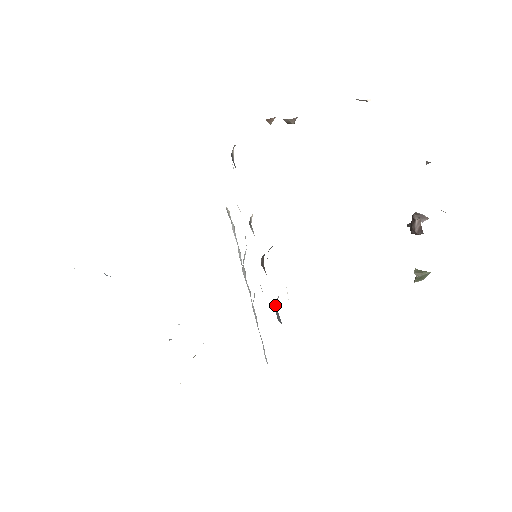
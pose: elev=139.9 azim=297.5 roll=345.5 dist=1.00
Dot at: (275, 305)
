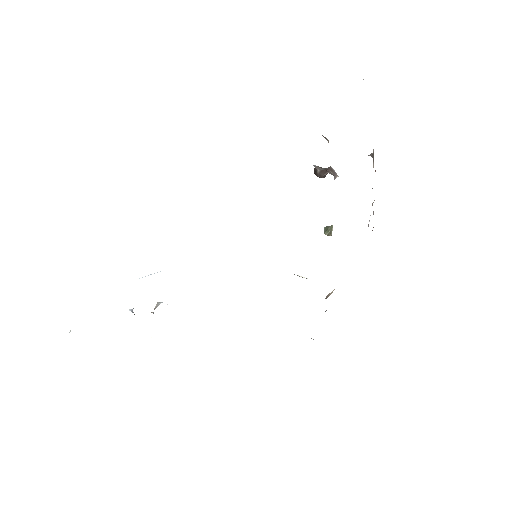
Dot at: occluded
